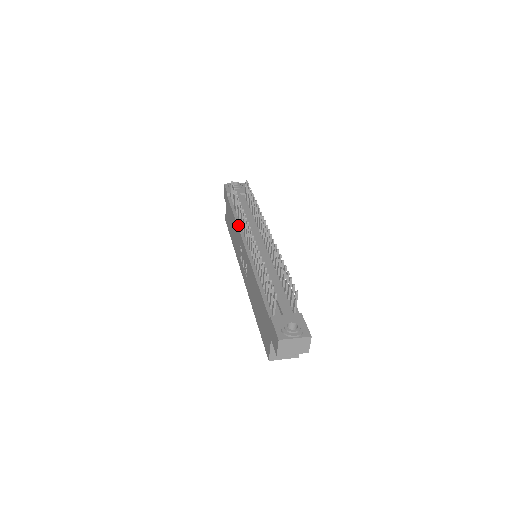
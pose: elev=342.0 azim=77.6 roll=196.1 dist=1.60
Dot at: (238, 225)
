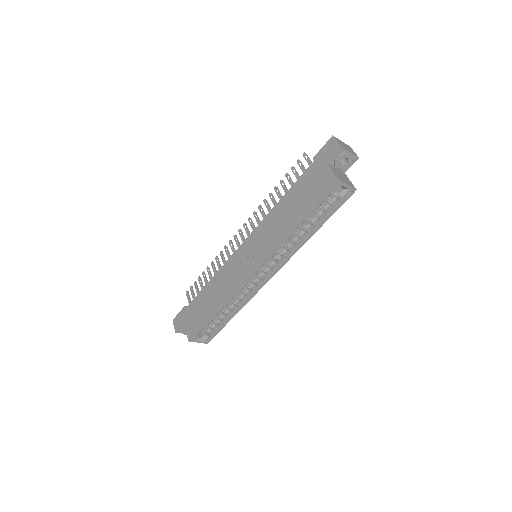
Dot at: (221, 268)
